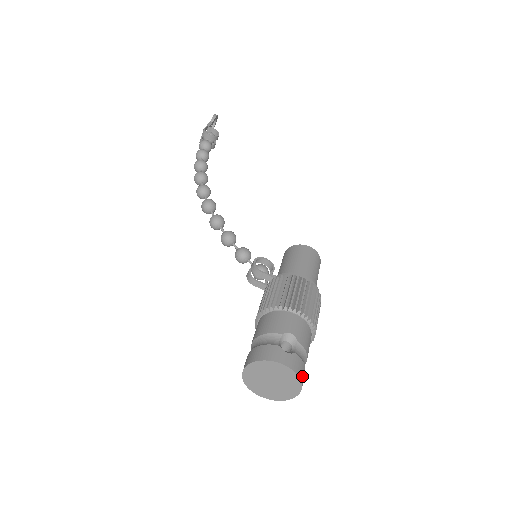
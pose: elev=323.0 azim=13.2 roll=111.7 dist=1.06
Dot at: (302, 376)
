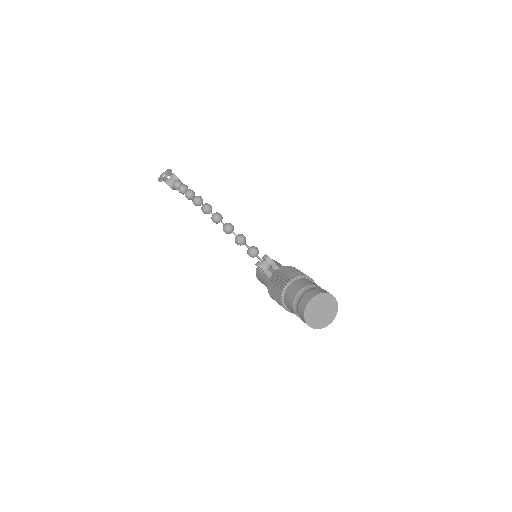
Dot at: (335, 310)
